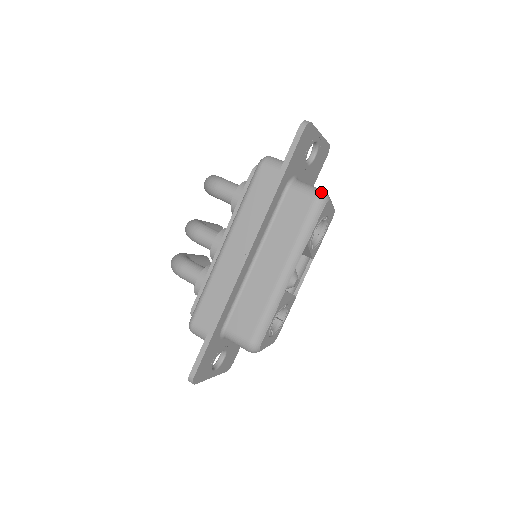
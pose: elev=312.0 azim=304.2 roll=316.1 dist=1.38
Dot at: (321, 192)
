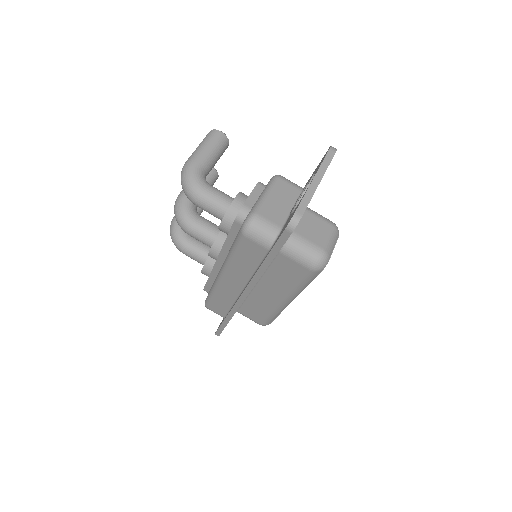
Dot at: (318, 260)
